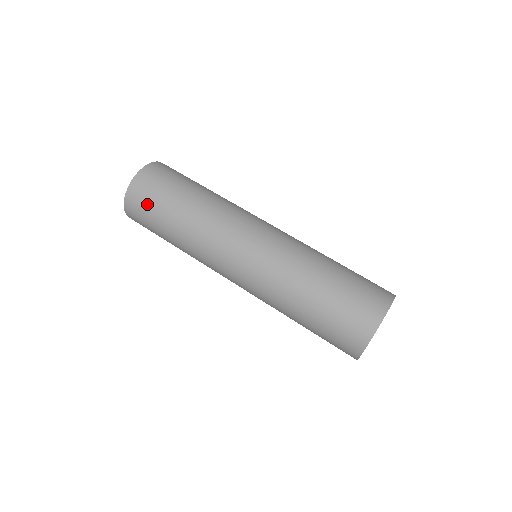
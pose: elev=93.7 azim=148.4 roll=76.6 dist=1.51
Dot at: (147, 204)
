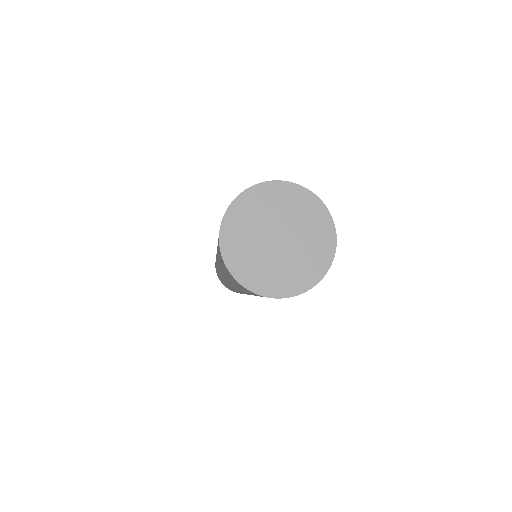
Dot at: occluded
